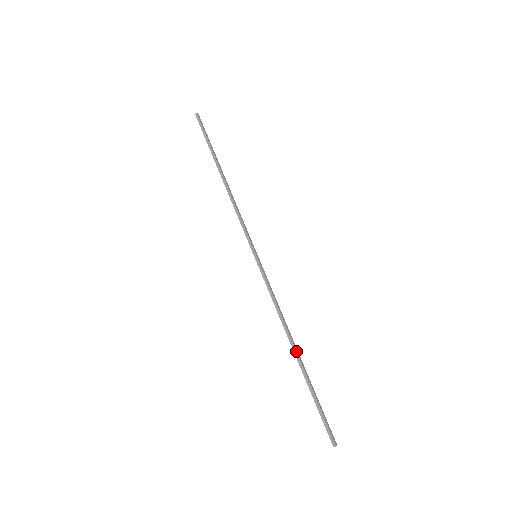
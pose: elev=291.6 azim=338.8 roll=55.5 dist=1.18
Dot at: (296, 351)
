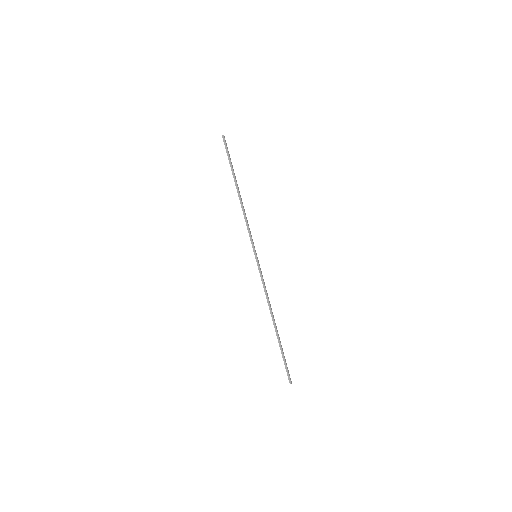
Dot at: (275, 324)
